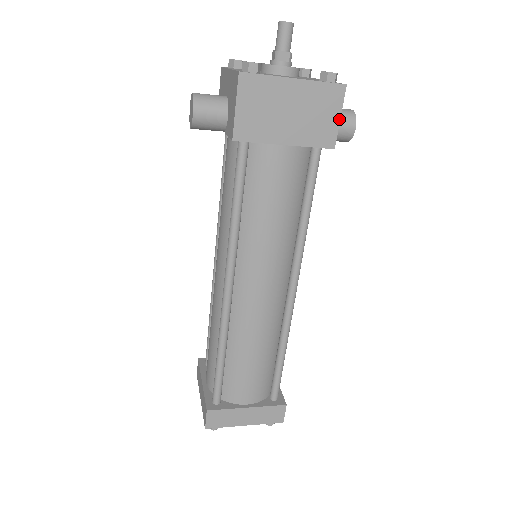
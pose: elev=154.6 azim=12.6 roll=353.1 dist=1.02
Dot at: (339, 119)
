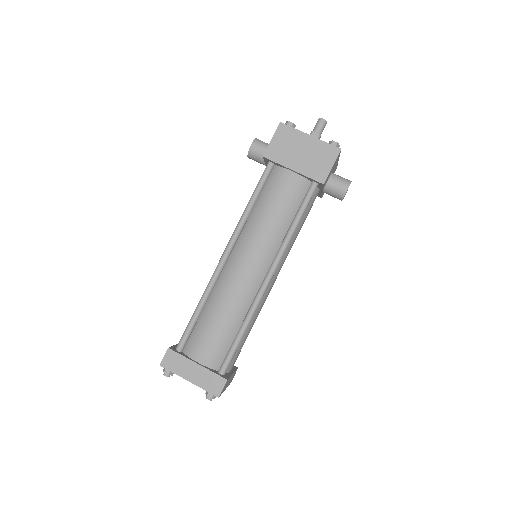
Dot at: (331, 167)
